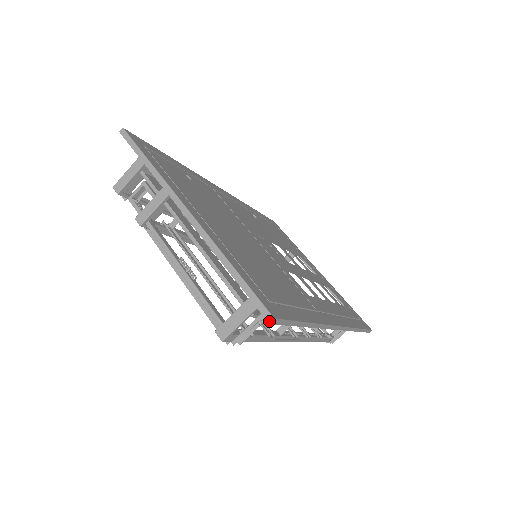
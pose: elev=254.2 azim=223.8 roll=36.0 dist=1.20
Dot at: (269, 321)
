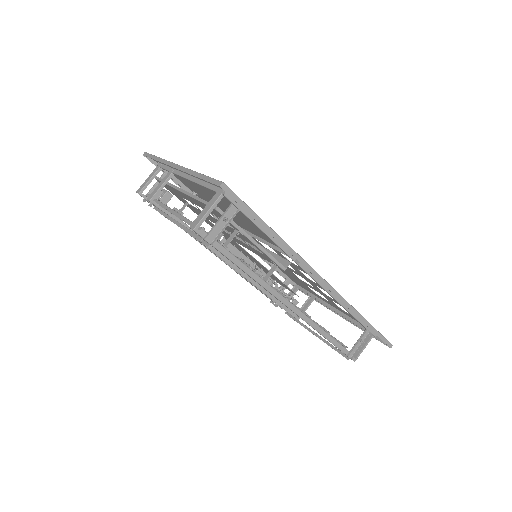
Dot at: (220, 185)
